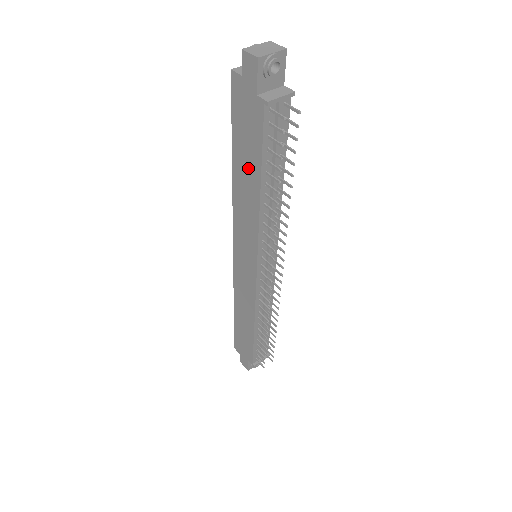
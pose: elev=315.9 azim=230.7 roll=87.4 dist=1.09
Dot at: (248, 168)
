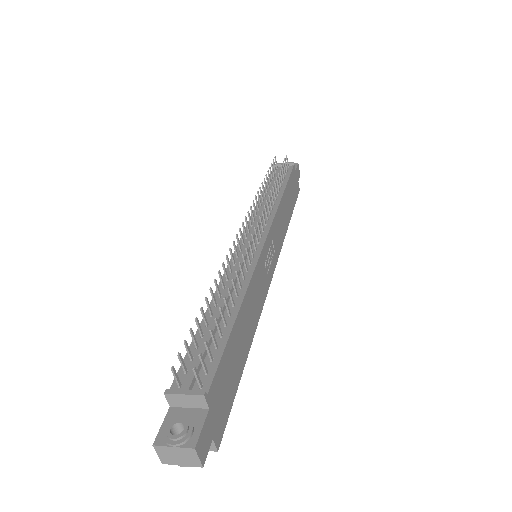
Dot at: occluded
